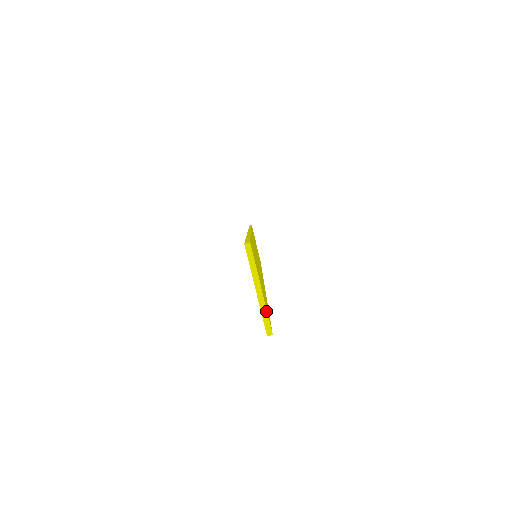
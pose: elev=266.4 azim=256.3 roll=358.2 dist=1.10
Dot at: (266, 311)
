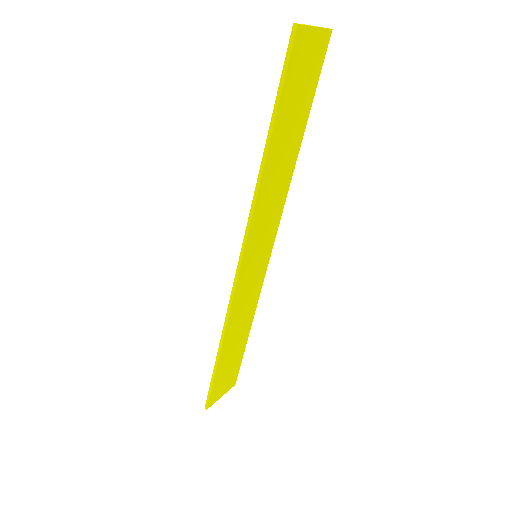
Dot at: (307, 25)
